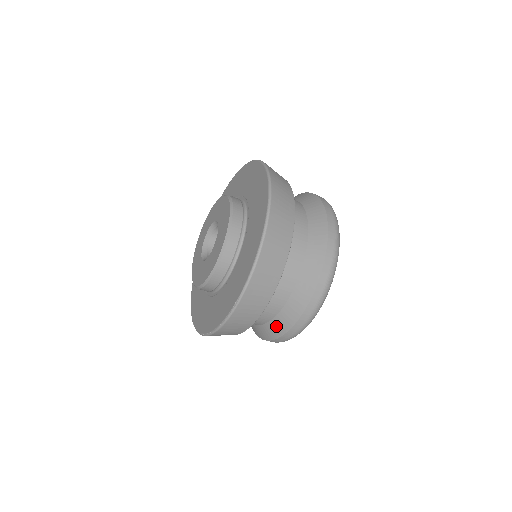
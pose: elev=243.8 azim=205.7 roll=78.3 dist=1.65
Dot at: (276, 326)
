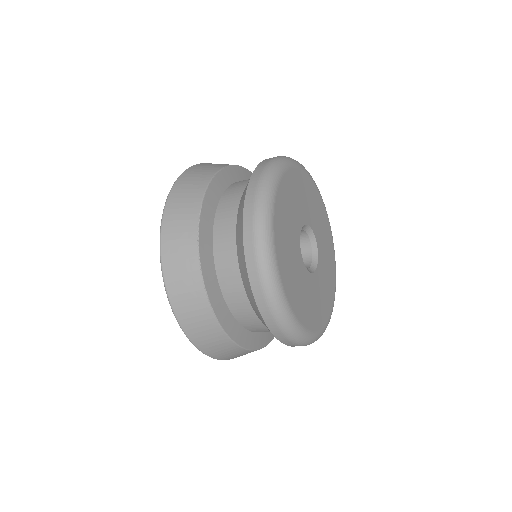
Dot at: (240, 253)
